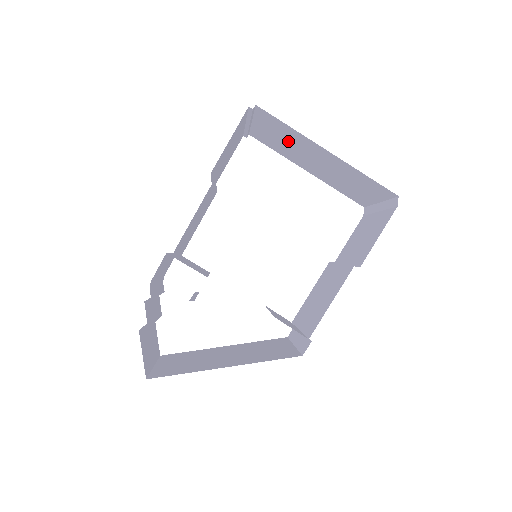
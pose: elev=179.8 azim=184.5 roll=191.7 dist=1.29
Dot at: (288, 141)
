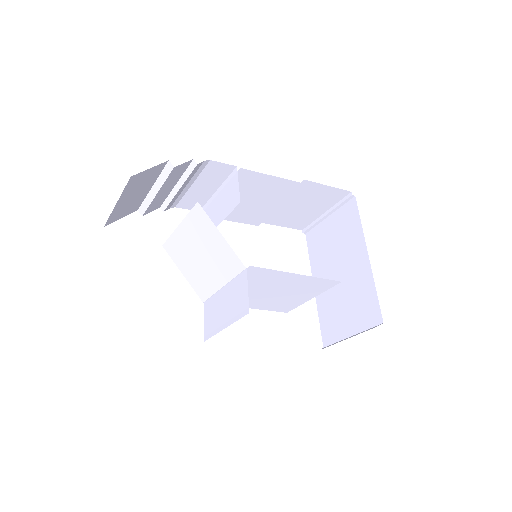
Dot at: (339, 242)
